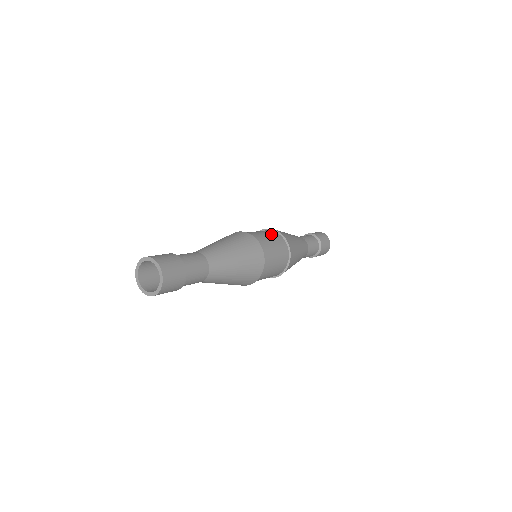
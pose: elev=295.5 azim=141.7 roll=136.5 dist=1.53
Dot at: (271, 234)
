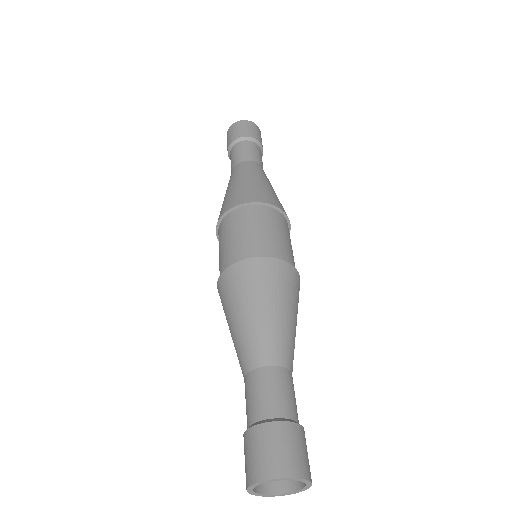
Dot at: (243, 220)
